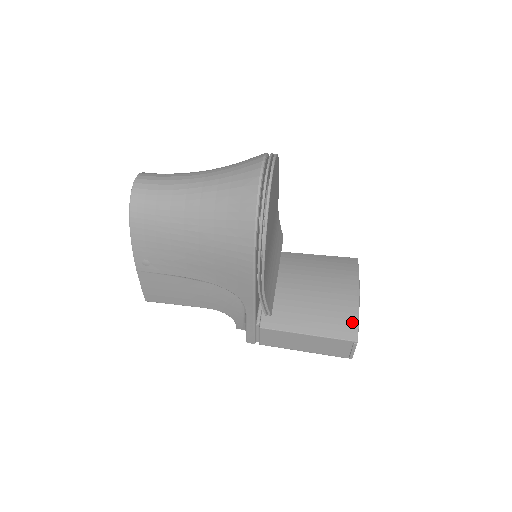
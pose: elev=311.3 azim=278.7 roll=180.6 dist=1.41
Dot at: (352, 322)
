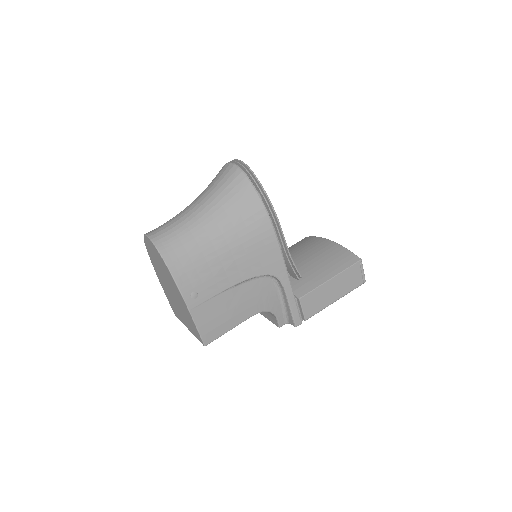
Dot at: (347, 253)
